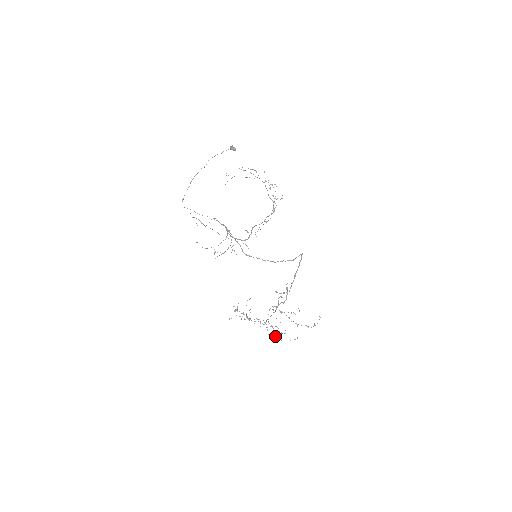
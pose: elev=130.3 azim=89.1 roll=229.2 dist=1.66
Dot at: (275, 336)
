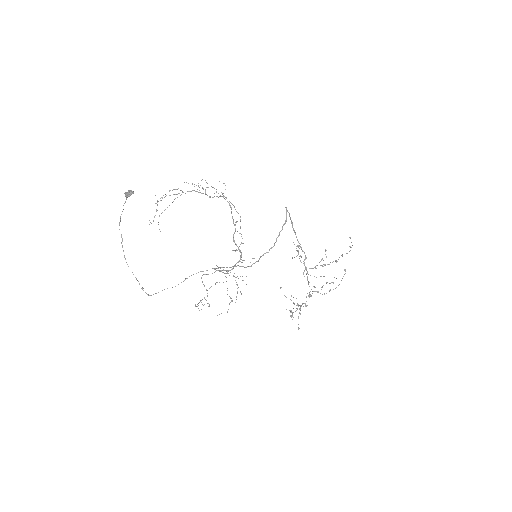
Dot at: (329, 290)
